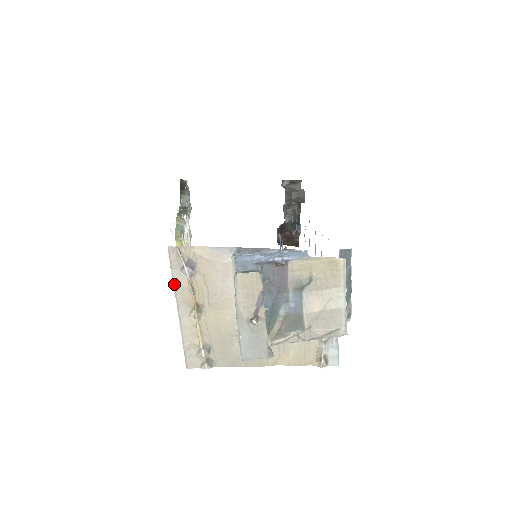
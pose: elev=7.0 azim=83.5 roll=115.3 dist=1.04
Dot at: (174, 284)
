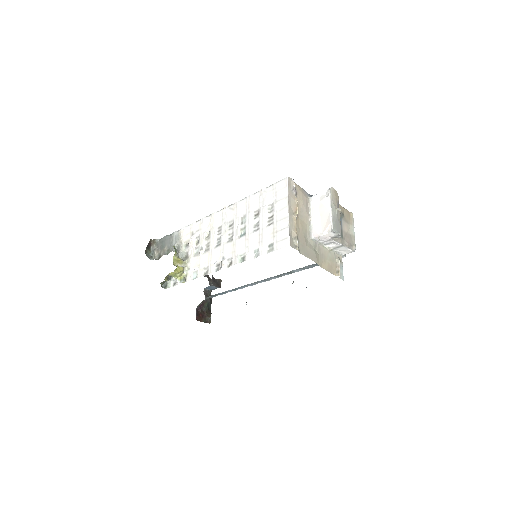
Dot at: (288, 196)
